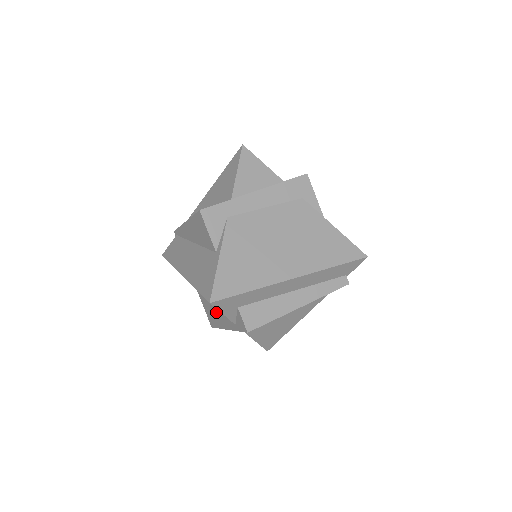
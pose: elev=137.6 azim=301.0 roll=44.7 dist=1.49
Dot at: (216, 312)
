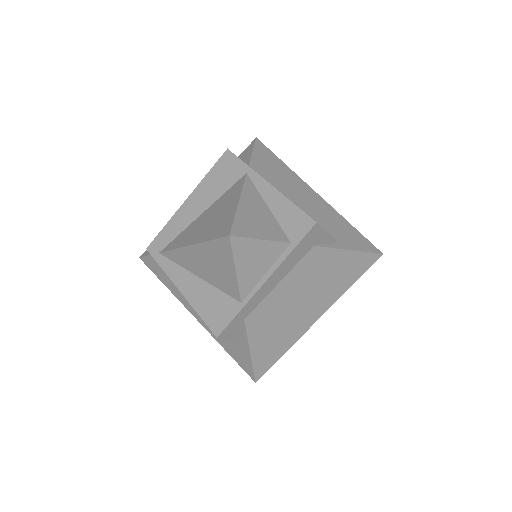
Dot at: occluded
